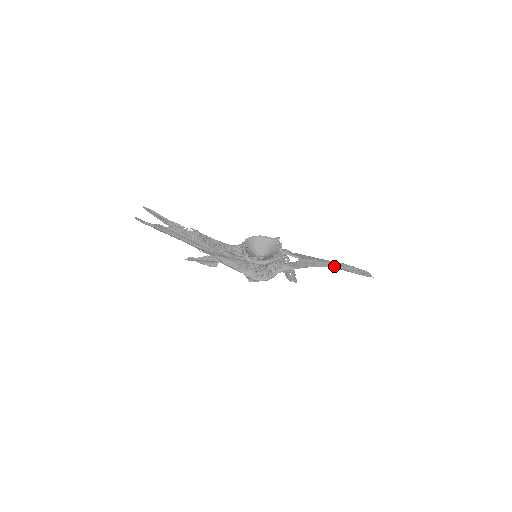
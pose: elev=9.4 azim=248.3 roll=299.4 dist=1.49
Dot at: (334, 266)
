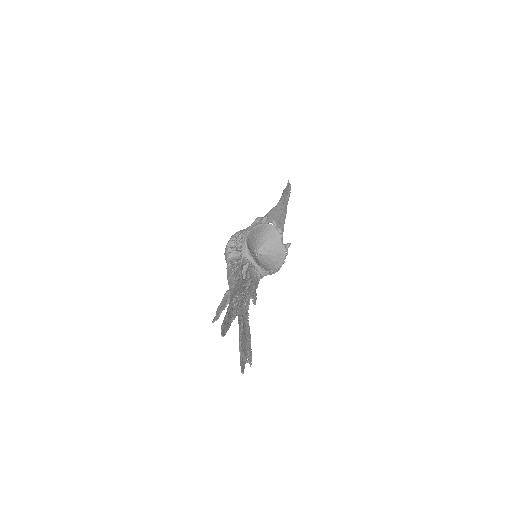
Dot at: occluded
